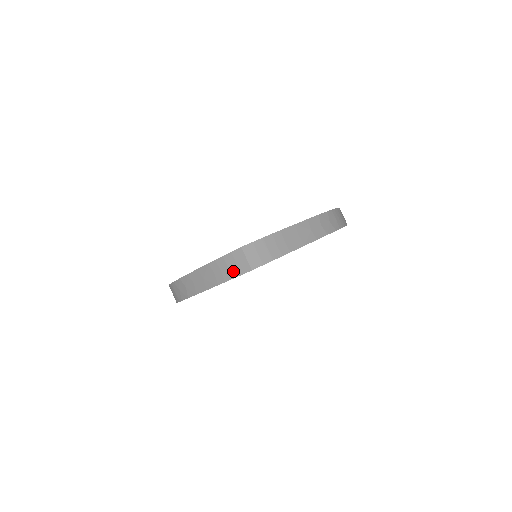
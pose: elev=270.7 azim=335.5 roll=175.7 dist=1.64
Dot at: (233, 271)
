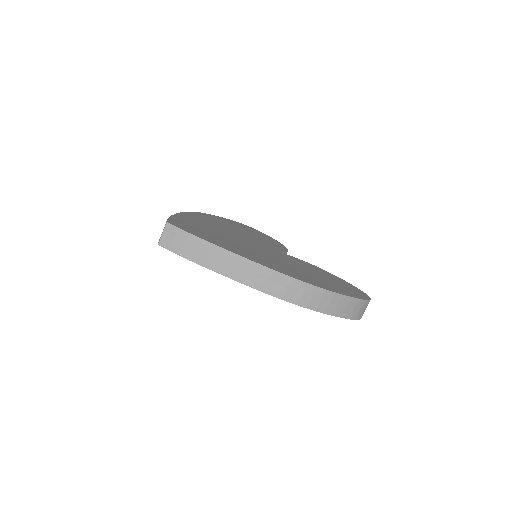
Dot at: occluded
